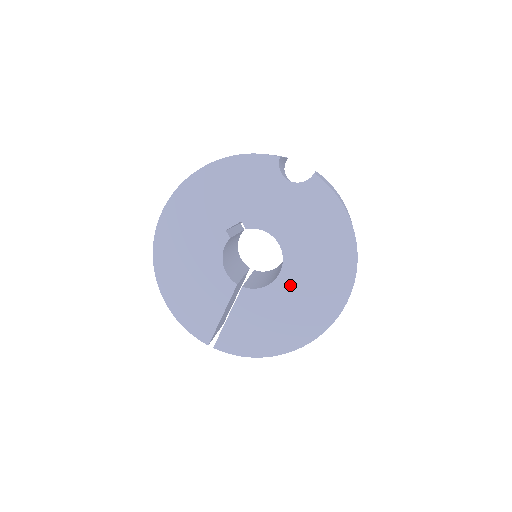
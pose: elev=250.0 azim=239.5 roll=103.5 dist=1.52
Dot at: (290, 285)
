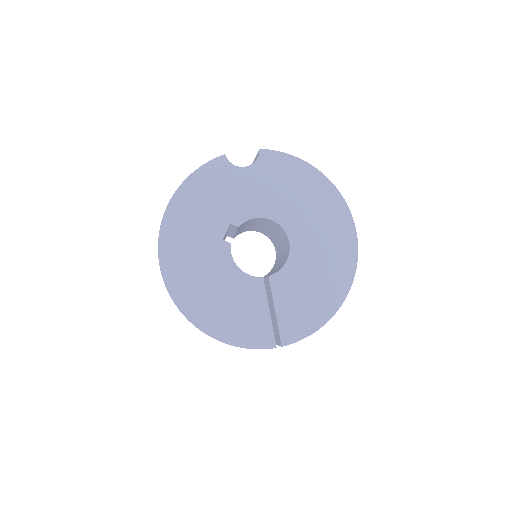
Dot at: (304, 246)
